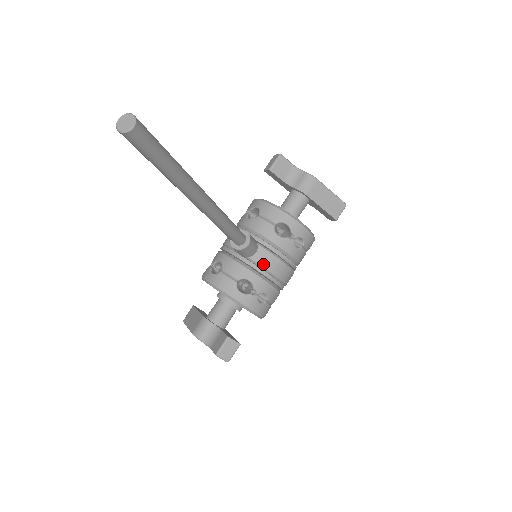
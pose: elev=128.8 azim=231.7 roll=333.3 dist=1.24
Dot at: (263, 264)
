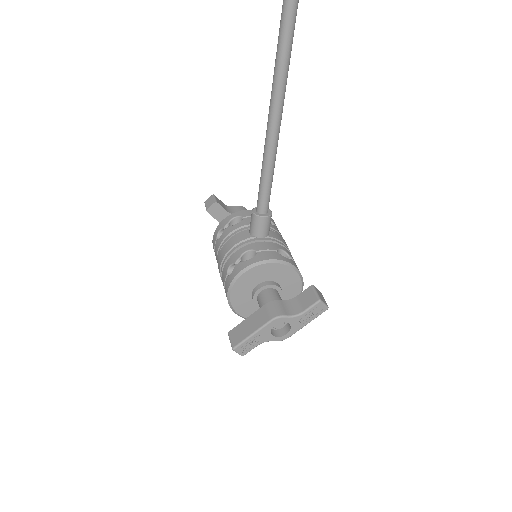
Dot at: (279, 239)
